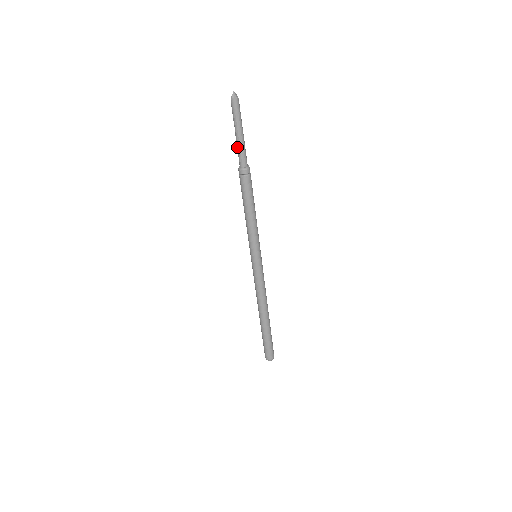
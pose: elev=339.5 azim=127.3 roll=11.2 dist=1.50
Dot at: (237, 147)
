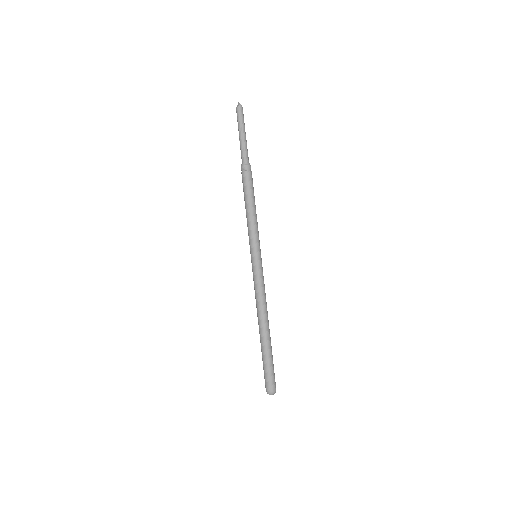
Dot at: (243, 145)
